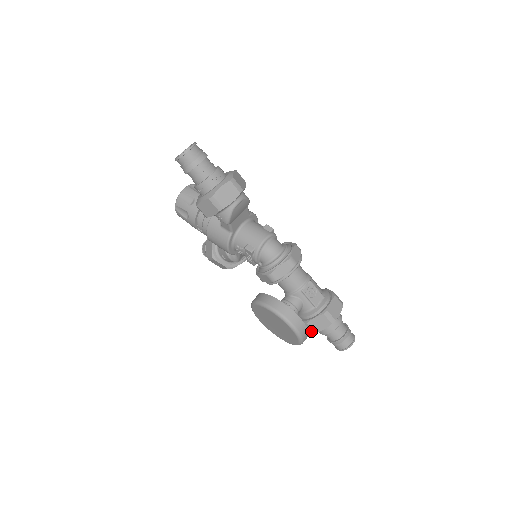
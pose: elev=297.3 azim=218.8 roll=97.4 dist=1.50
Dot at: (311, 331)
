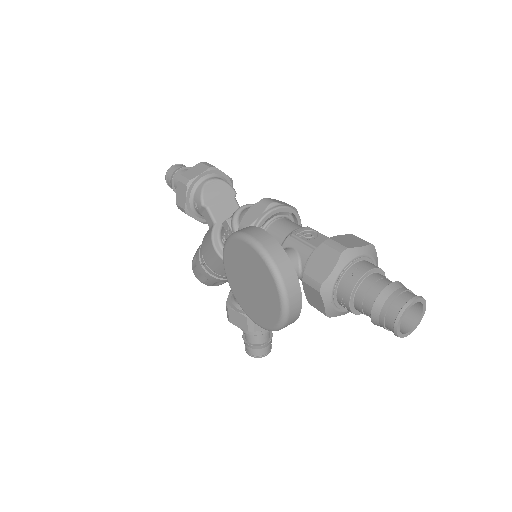
Dot at: (316, 286)
